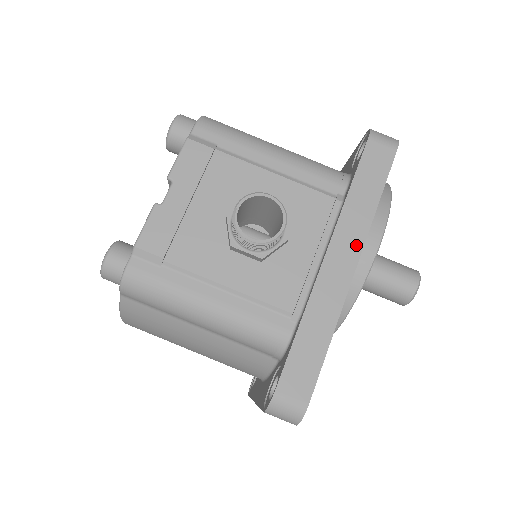
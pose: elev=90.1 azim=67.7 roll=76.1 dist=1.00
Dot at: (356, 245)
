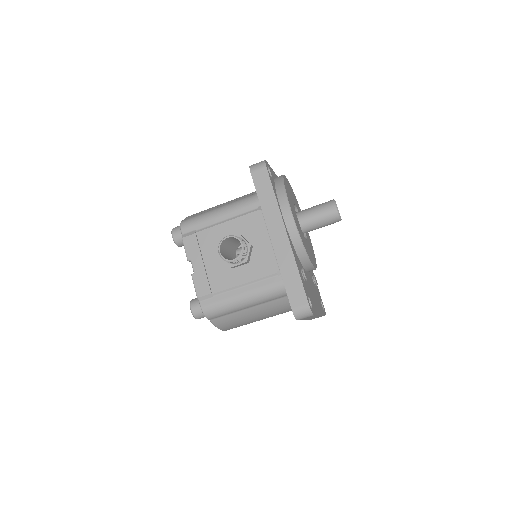
Dot at: (280, 224)
